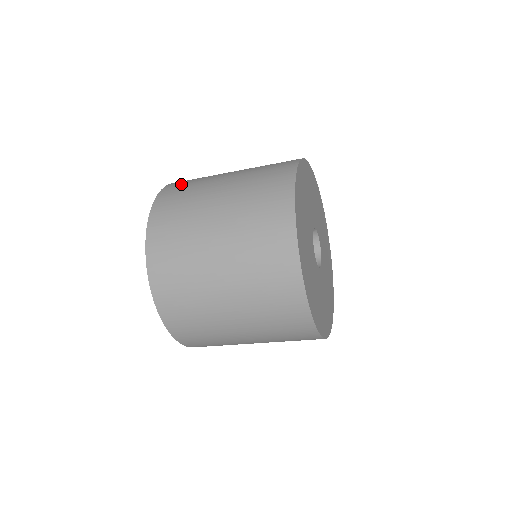
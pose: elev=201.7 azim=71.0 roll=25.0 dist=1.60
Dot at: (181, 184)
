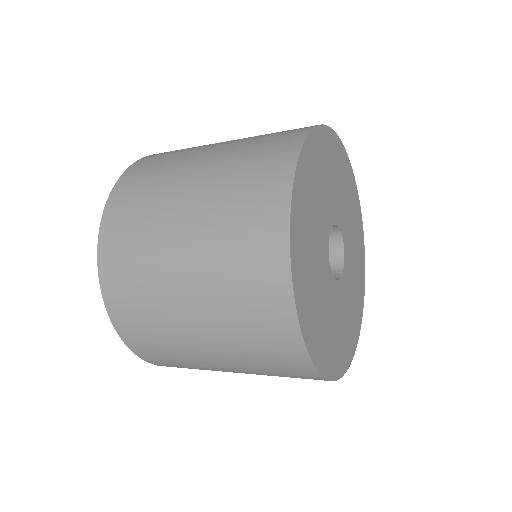
Dot at: (128, 200)
